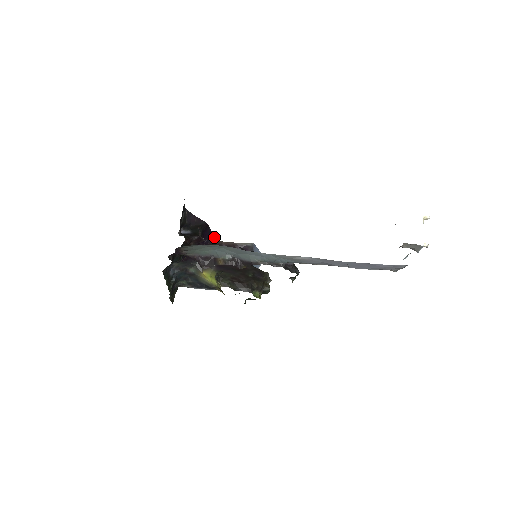
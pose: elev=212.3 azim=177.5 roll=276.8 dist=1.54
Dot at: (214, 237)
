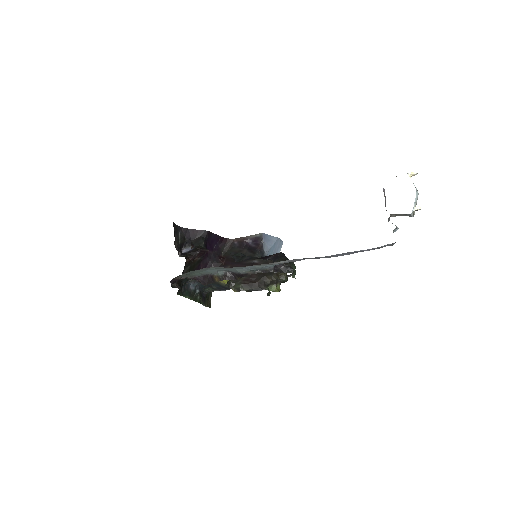
Dot at: (223, 238)
